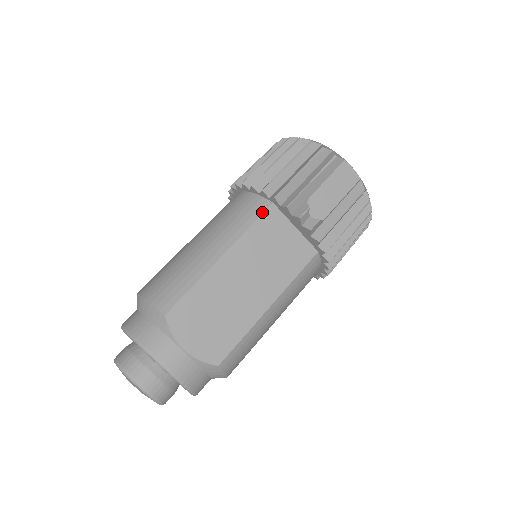
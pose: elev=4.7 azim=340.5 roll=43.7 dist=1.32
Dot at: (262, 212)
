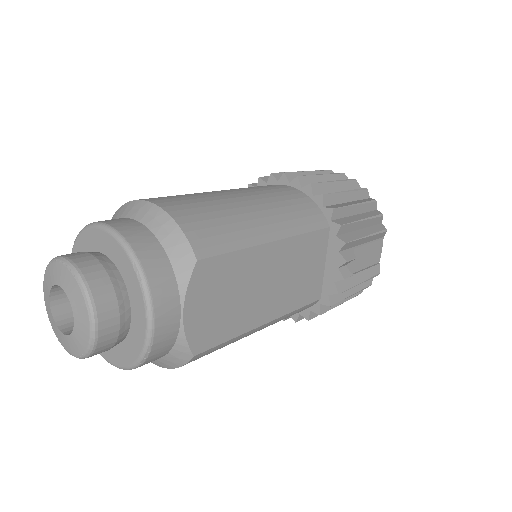
Dot at: (320, 228)
